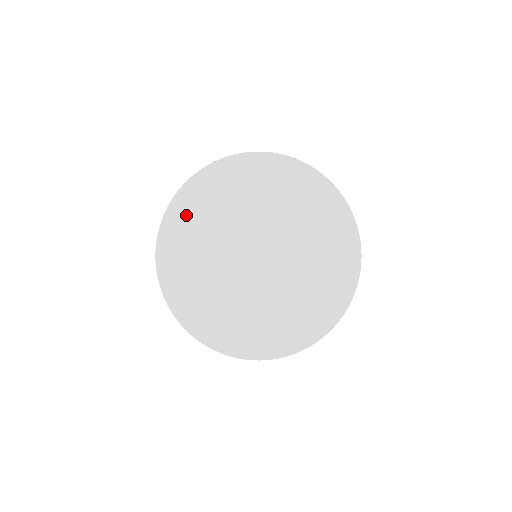
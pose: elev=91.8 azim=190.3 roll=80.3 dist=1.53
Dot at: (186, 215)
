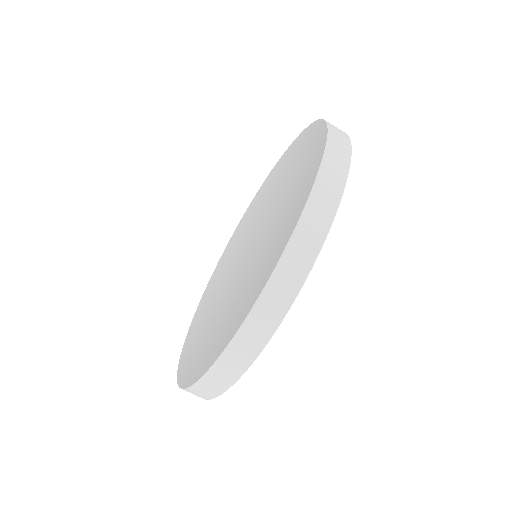
Dot at: (244, 223)
